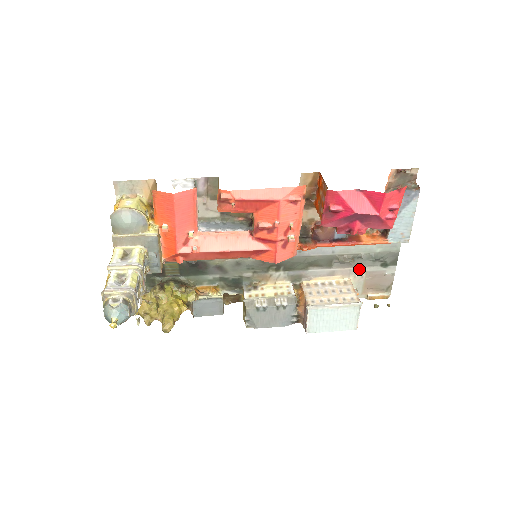
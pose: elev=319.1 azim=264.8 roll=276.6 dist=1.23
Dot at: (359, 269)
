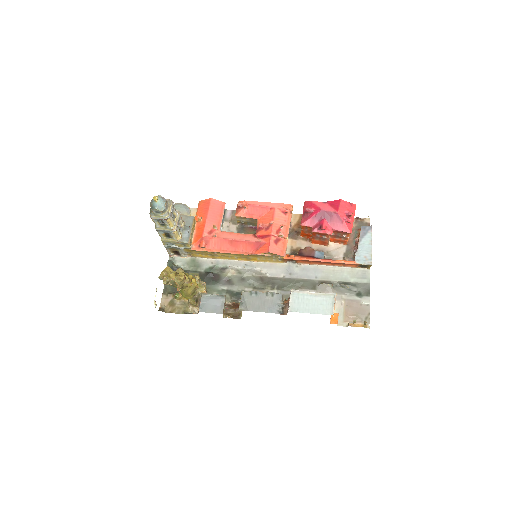
Dot at: (338, 296)
